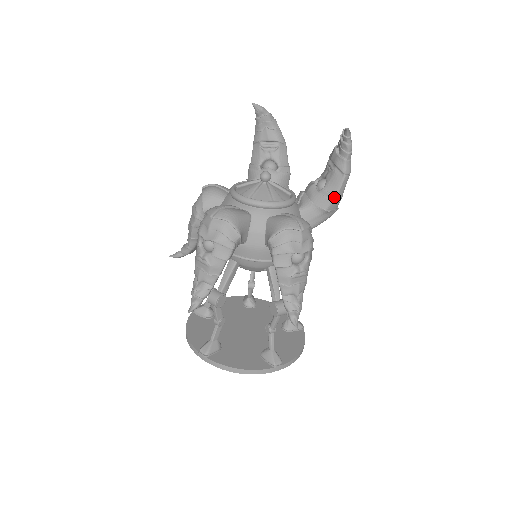
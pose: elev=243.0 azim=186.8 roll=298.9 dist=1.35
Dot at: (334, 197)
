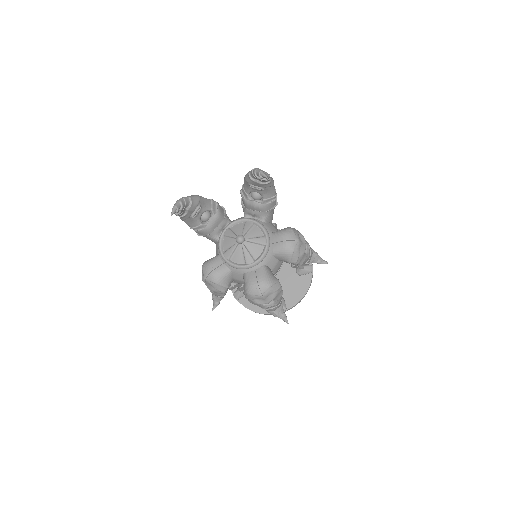
Dot at: (275, 197)
